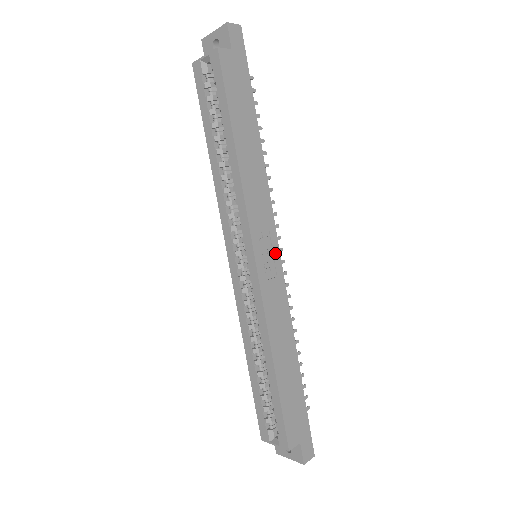
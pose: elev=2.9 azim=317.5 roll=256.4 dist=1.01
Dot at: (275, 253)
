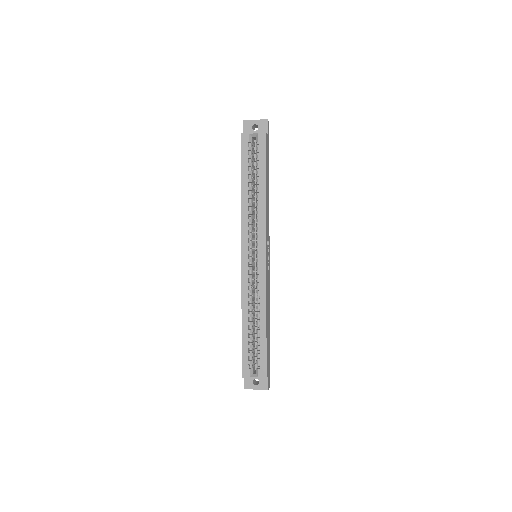
Dot at: (269, 255)
